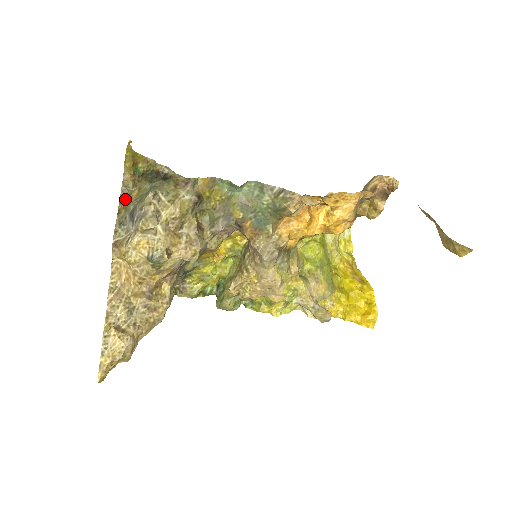
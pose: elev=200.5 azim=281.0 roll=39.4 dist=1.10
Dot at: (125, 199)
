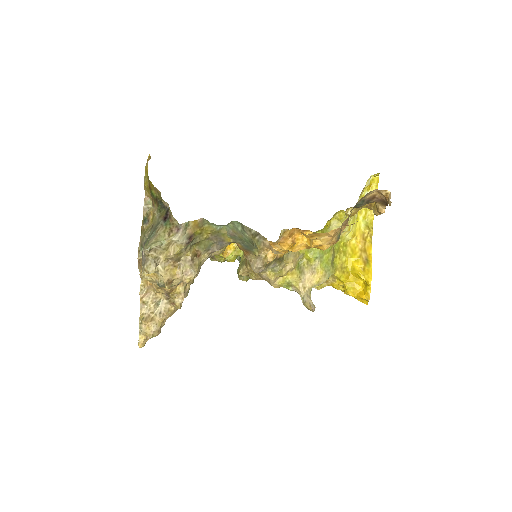
Dot at: (145, 221)
